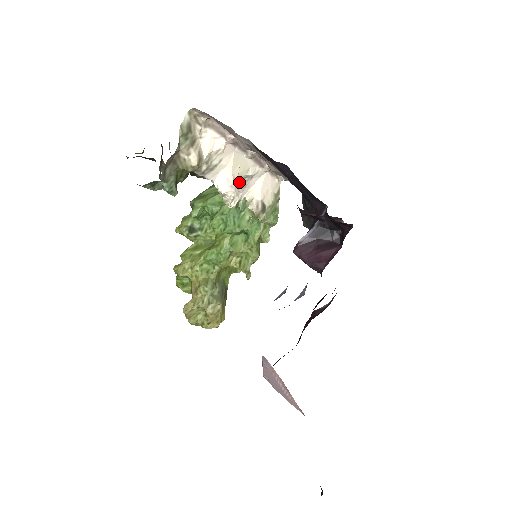
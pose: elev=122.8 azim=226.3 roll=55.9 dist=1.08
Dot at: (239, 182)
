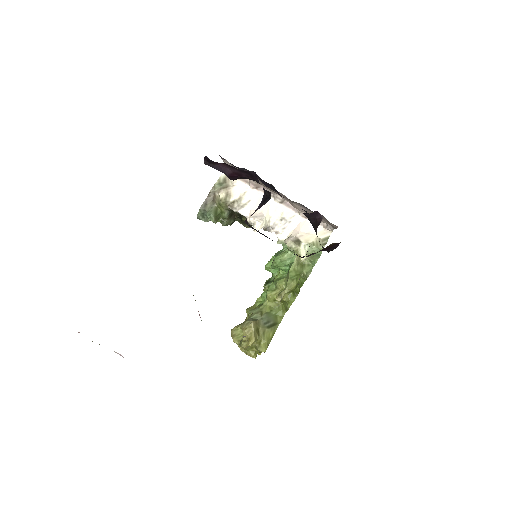
Dot at: (276, 223)
